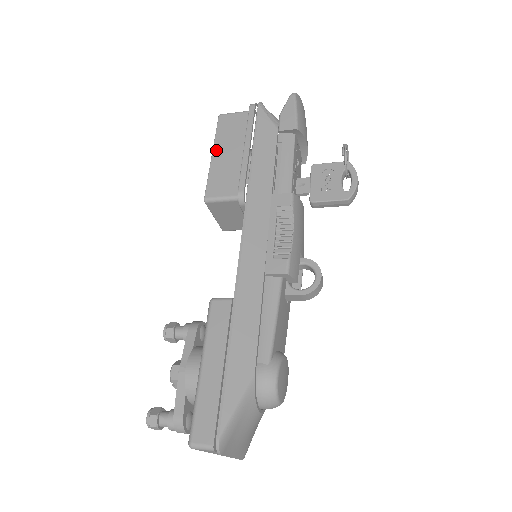
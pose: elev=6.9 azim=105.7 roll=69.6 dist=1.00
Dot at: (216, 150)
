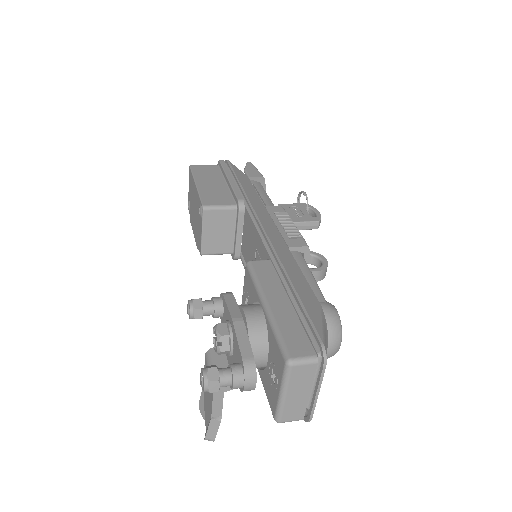
Dot at: (199, 181)
